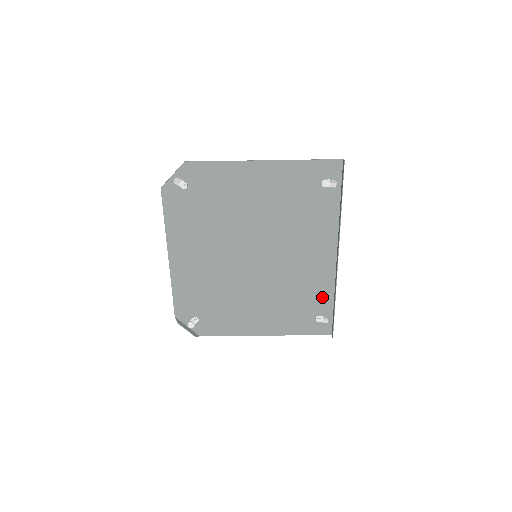
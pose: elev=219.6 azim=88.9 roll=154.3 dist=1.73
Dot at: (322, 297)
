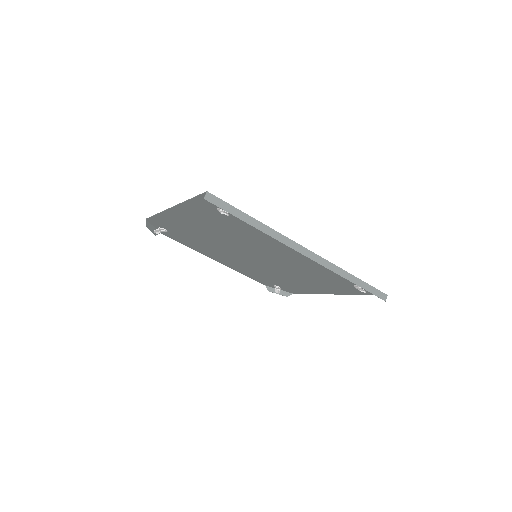
Dot at: occluded
